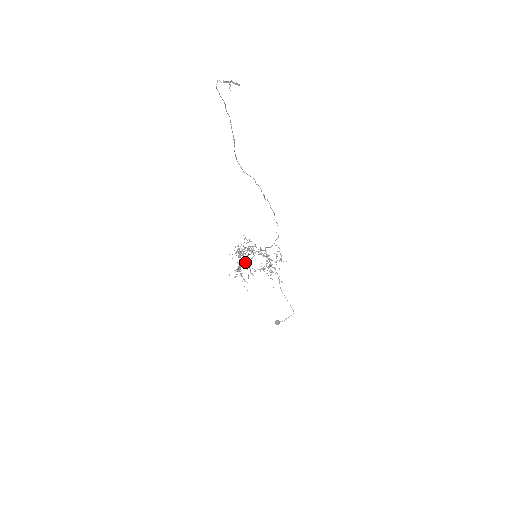
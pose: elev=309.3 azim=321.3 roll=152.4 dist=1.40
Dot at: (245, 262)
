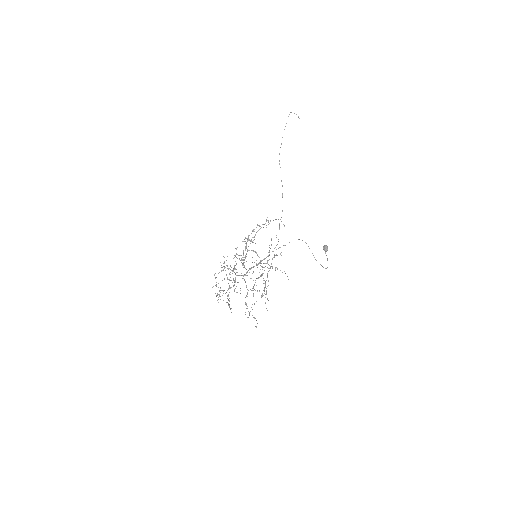
Dot at: occluded
